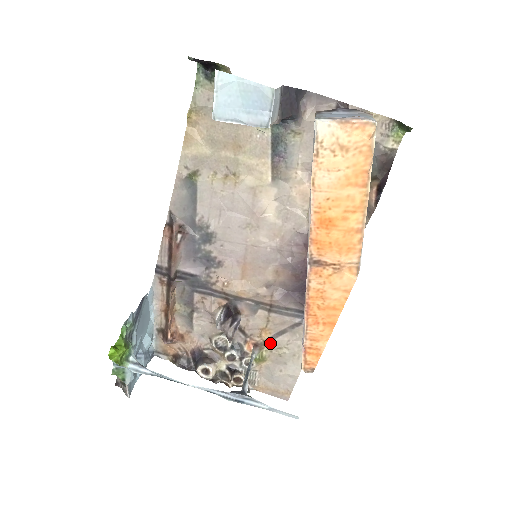
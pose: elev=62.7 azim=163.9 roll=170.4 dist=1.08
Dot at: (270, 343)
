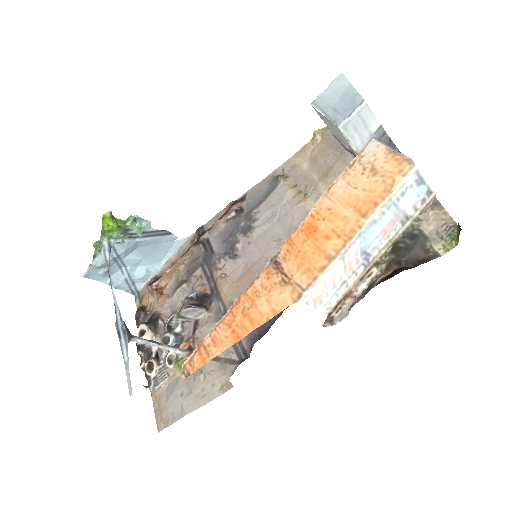
Dot at: occluded
